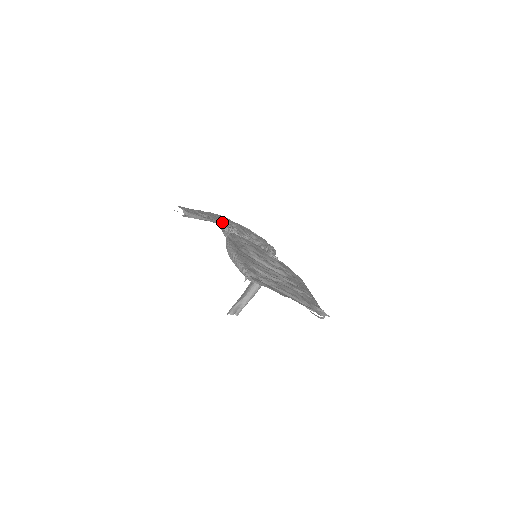
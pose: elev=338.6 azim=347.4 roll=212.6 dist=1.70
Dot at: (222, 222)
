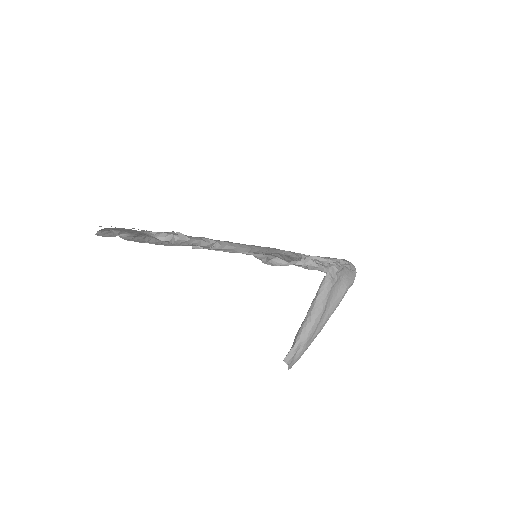
Dot at: occluded
